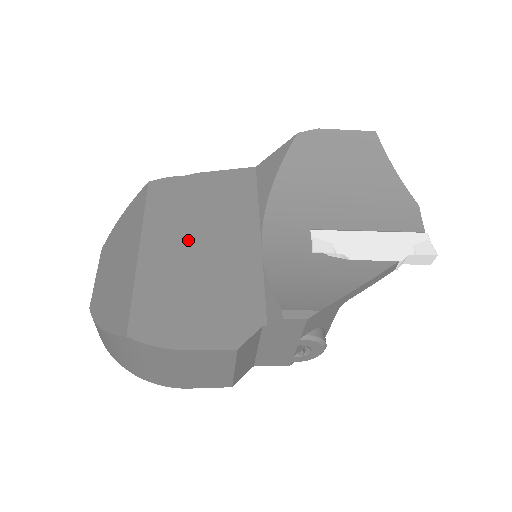
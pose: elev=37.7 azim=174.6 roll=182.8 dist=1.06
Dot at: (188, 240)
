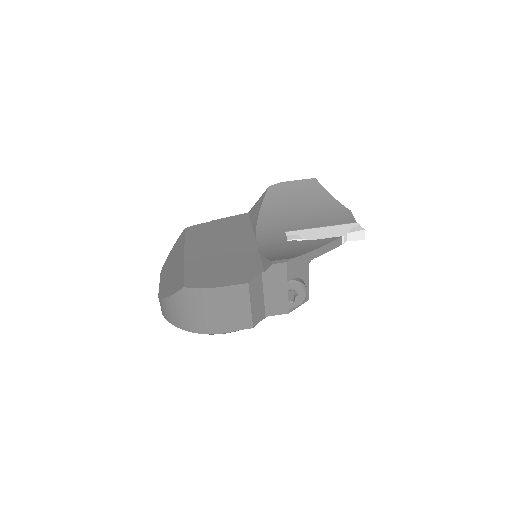
Dot at: (212, 247)
